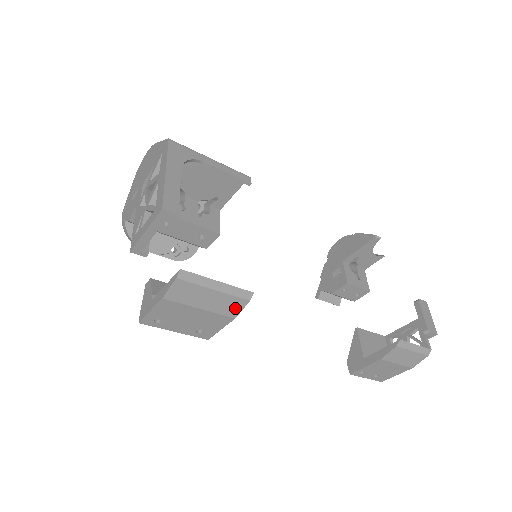
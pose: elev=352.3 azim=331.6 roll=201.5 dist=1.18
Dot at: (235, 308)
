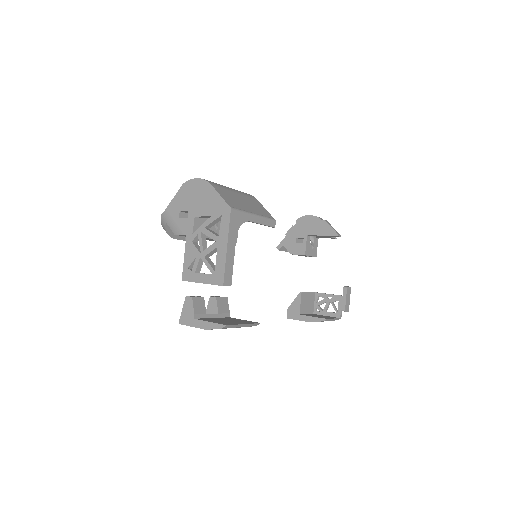
Dot at: occluded
